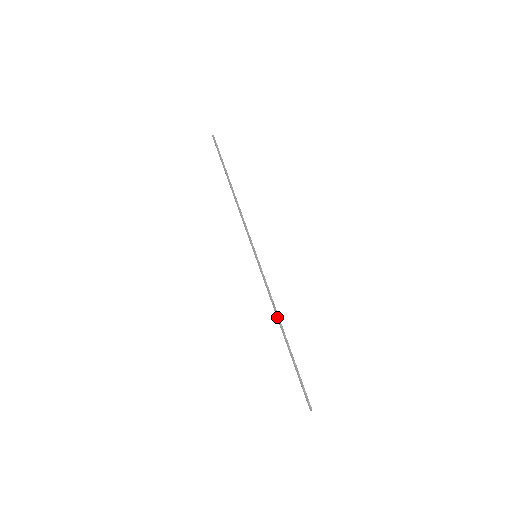
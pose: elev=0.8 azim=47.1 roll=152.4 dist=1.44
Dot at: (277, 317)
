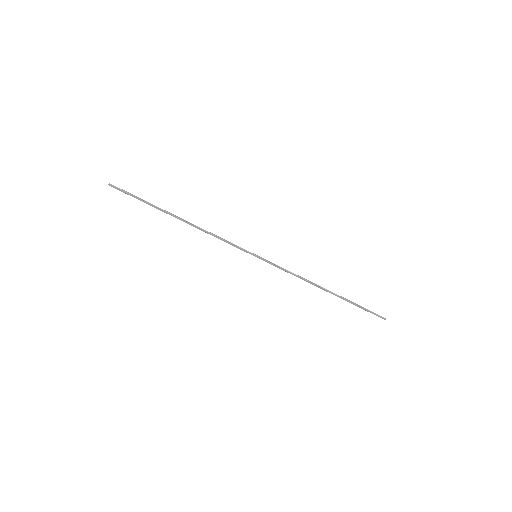
Dot at: occluded
